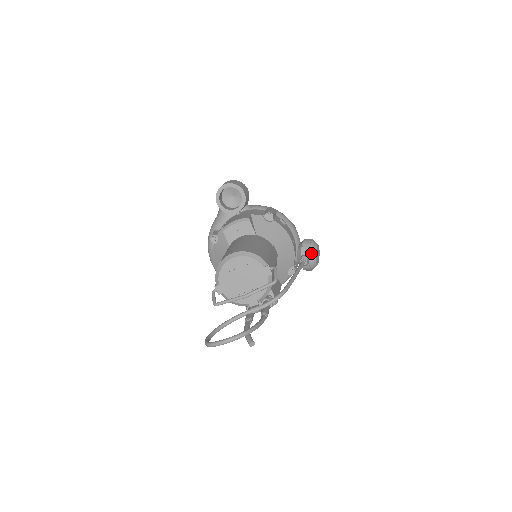
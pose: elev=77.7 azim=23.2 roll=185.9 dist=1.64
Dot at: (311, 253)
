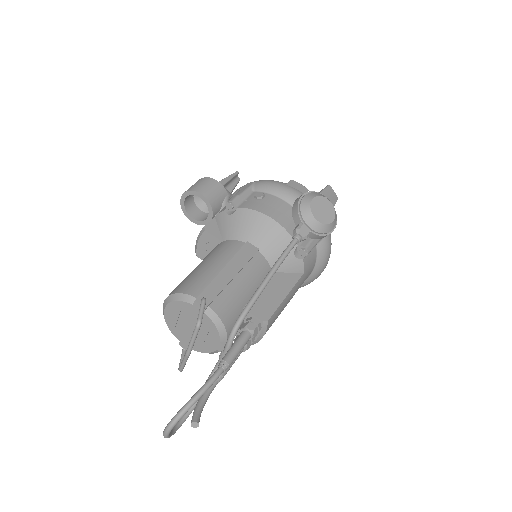
Dot at: (304, 218)
